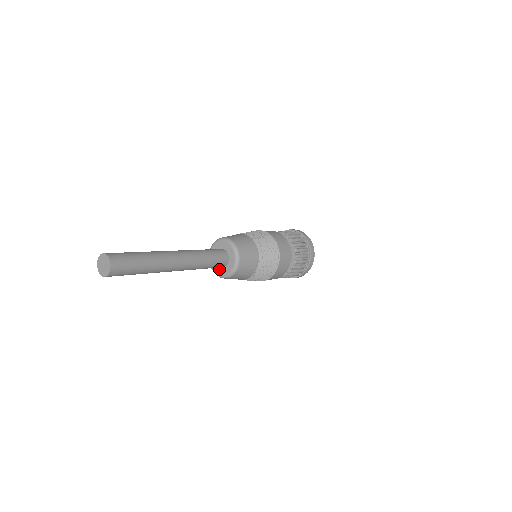
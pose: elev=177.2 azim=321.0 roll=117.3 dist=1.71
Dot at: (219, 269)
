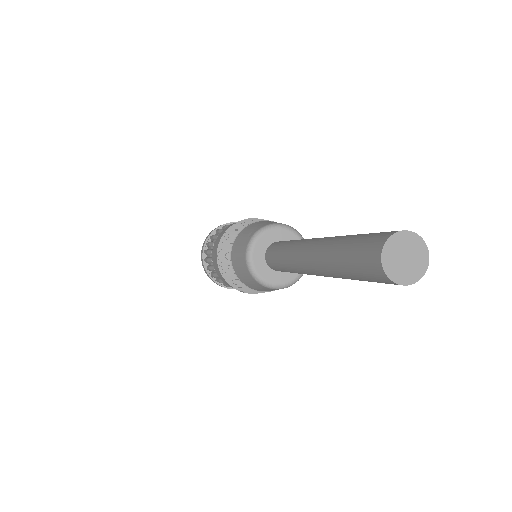
Dot at: (277, 275)
